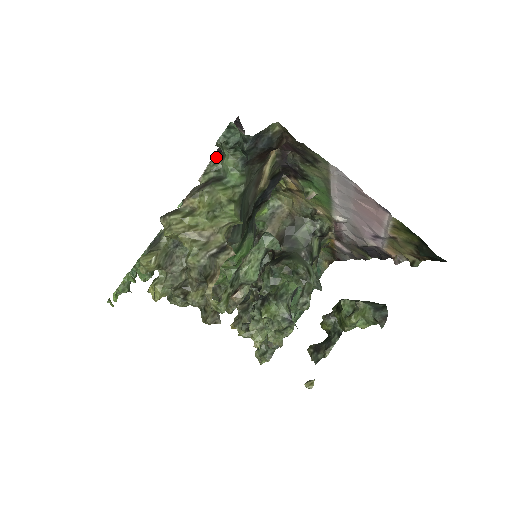
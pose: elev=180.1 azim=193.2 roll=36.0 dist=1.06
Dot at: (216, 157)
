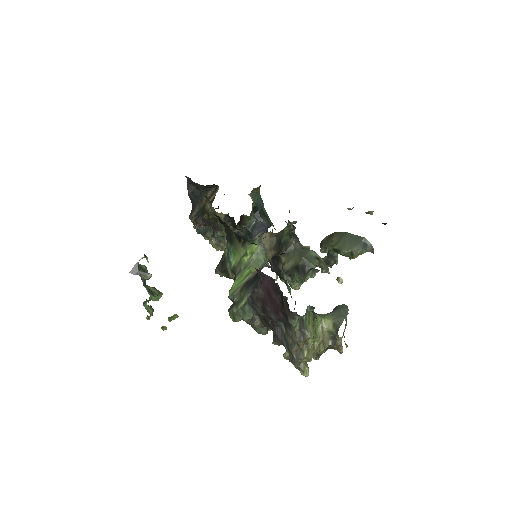
Dot at: occluded
